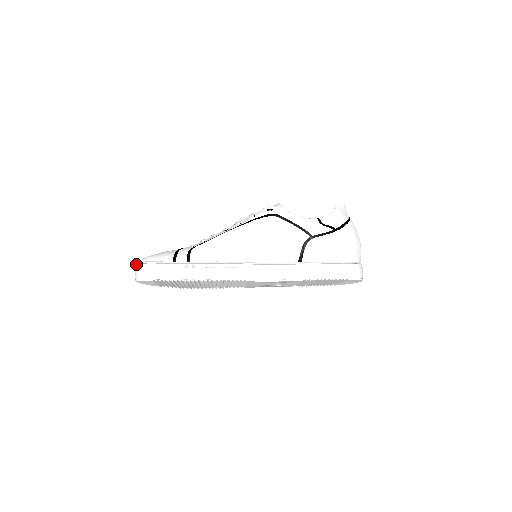
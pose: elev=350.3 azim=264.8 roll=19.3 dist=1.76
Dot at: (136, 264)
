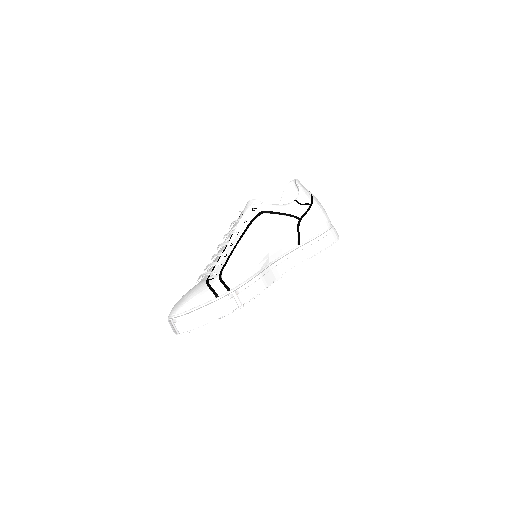
Dot at: (175, 318)
